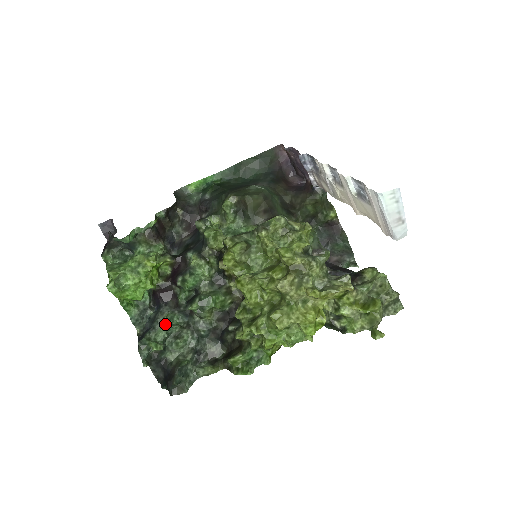
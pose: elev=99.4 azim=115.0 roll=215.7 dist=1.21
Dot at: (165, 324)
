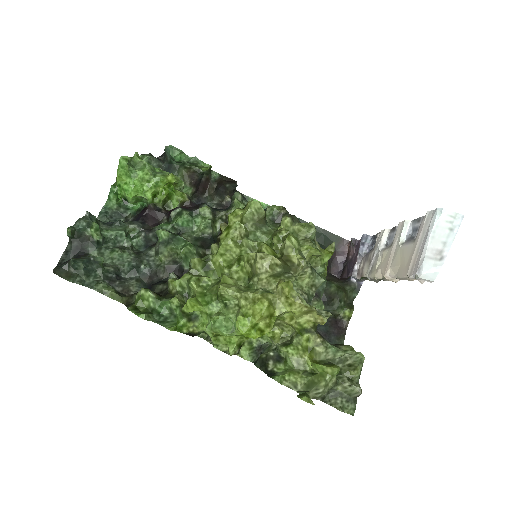
Dot at: (124, 229)
